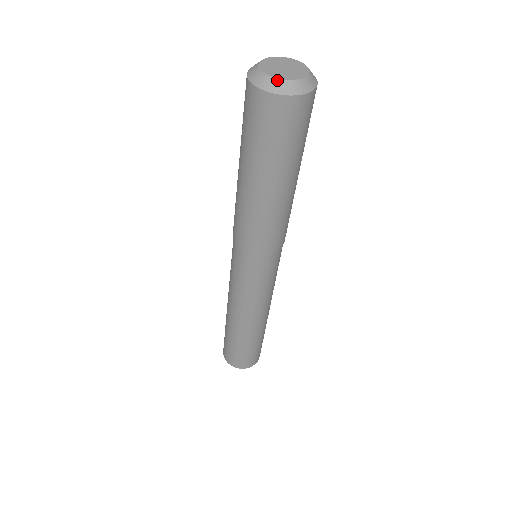
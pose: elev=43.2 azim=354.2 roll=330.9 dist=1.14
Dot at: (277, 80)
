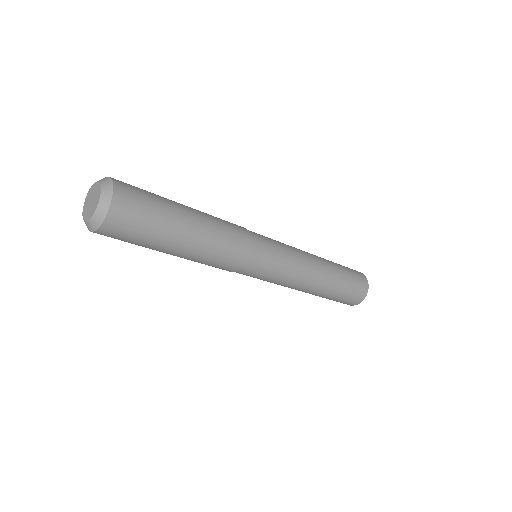
Dot at: (91, 219)
